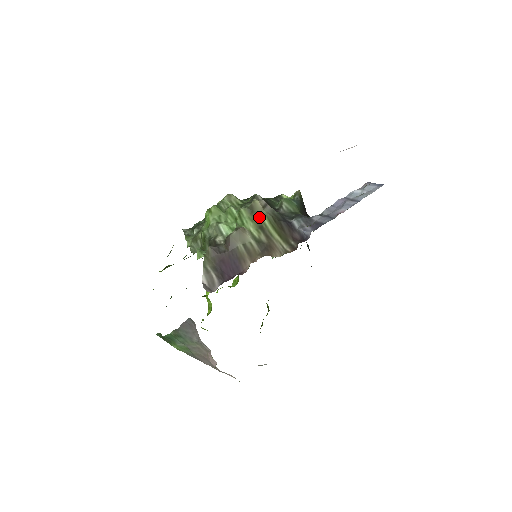
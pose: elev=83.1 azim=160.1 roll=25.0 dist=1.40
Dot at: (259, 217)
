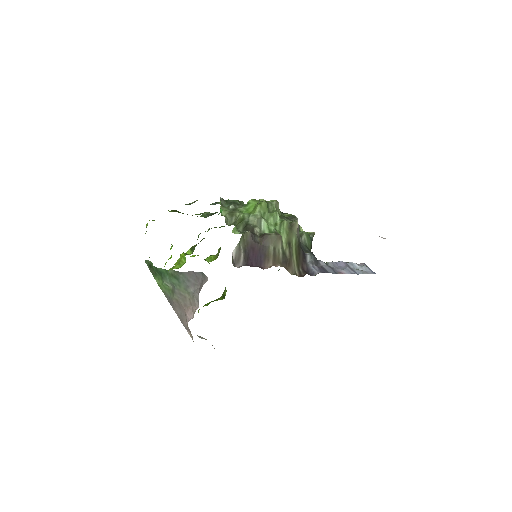
Dot at: (292, 235)
